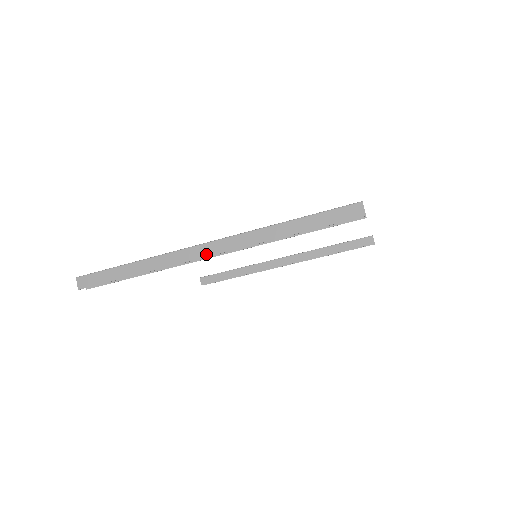
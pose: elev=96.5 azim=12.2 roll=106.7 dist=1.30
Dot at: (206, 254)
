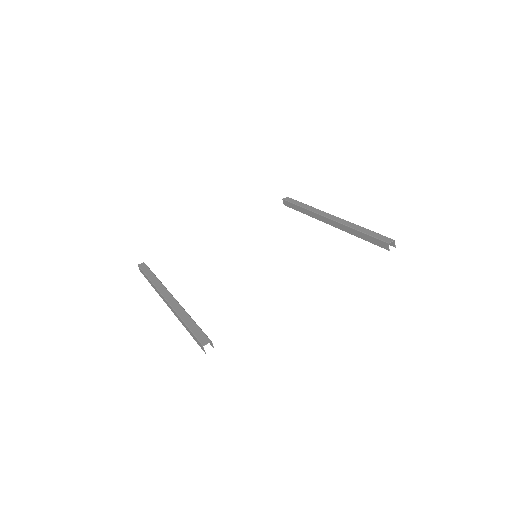
Dot at: (166, 303)
